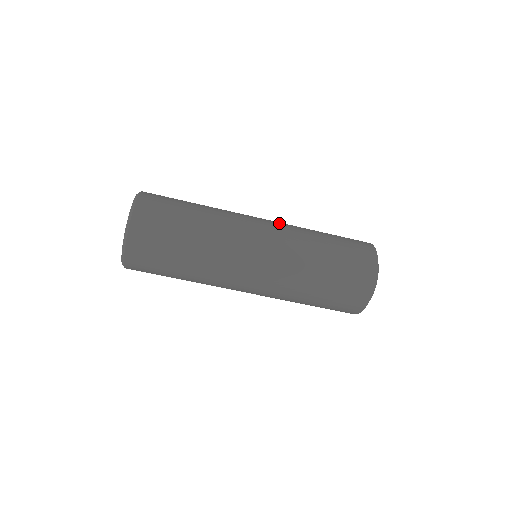
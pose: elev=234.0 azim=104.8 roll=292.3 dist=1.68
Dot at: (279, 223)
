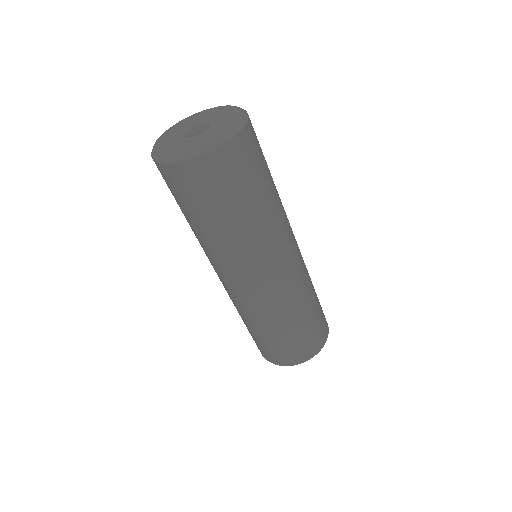
Dot at: occluded
